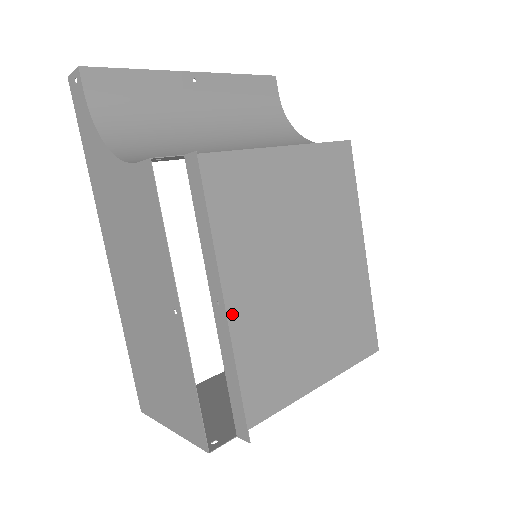
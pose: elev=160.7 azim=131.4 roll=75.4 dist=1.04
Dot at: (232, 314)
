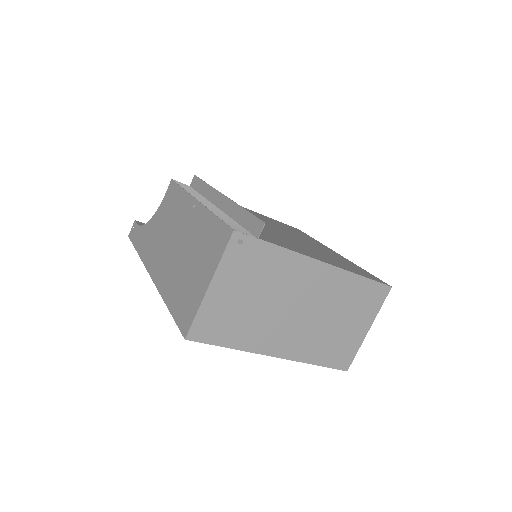
Dot at: occluded
